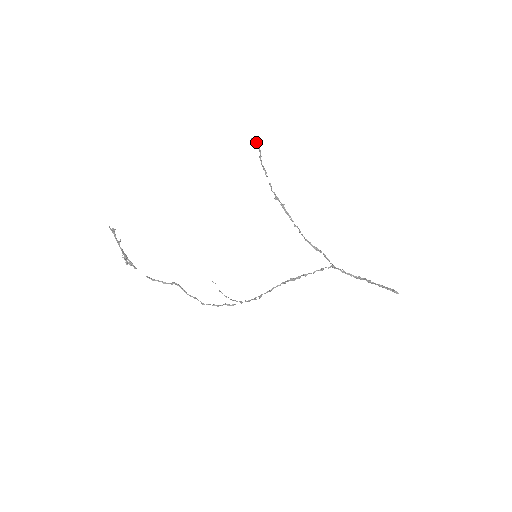
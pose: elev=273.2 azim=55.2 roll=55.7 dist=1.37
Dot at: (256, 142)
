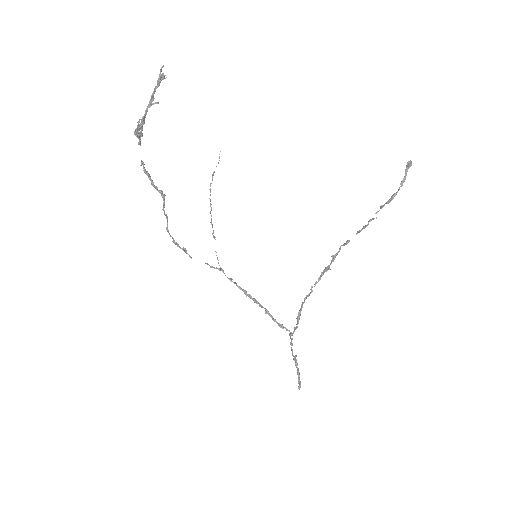
Dot at: occluded
